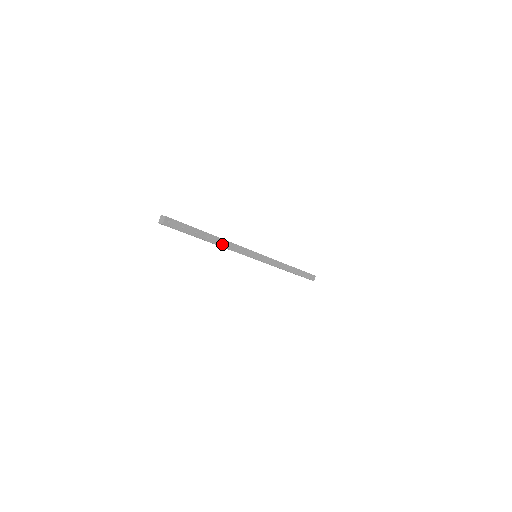
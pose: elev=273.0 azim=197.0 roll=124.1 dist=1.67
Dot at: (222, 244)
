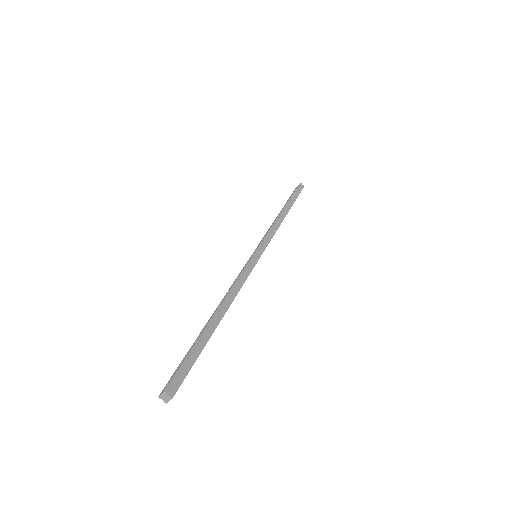
Dot at: occluded
